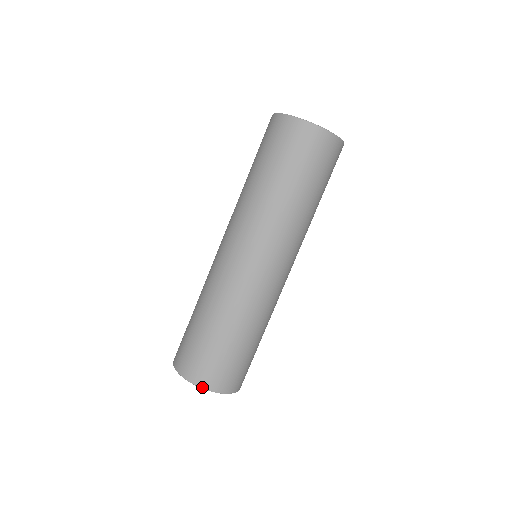
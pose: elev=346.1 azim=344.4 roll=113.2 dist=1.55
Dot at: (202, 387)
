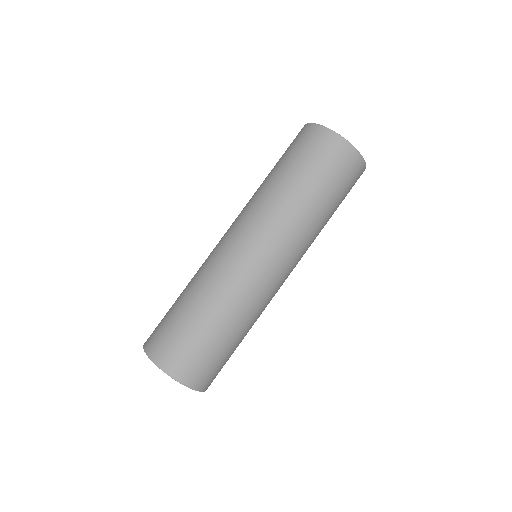
Dot at: (163, 370)
